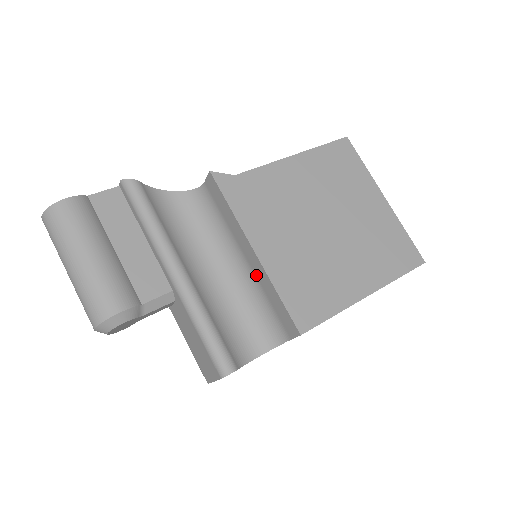
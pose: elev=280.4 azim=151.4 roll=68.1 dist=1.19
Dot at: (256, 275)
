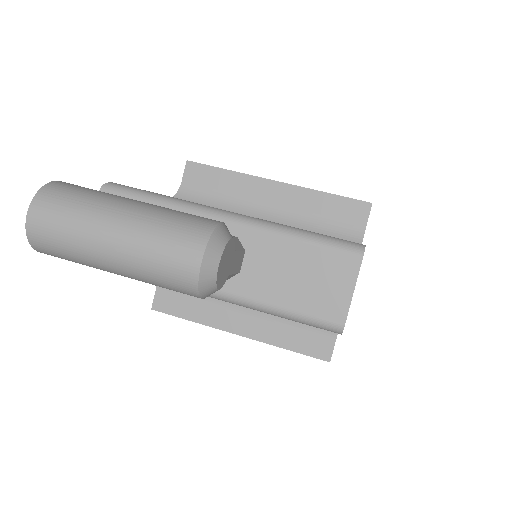
Dot at: (291, 207)
